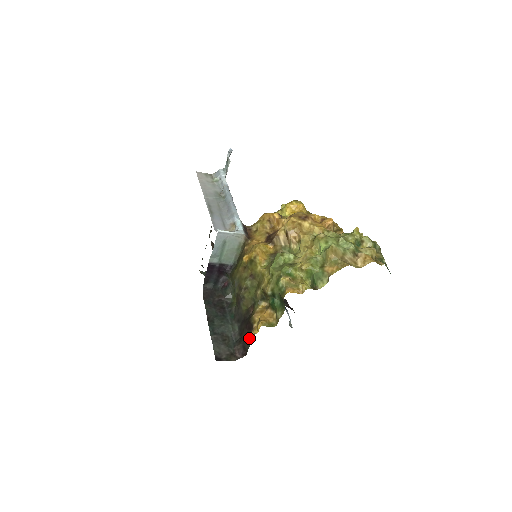
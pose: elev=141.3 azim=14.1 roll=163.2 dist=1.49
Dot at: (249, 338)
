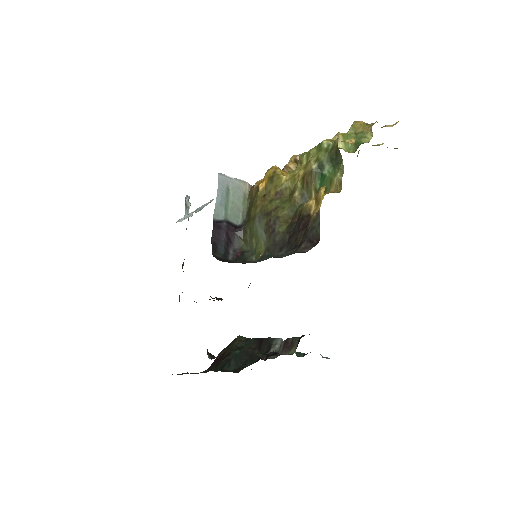
Dot at: (314, 215)
